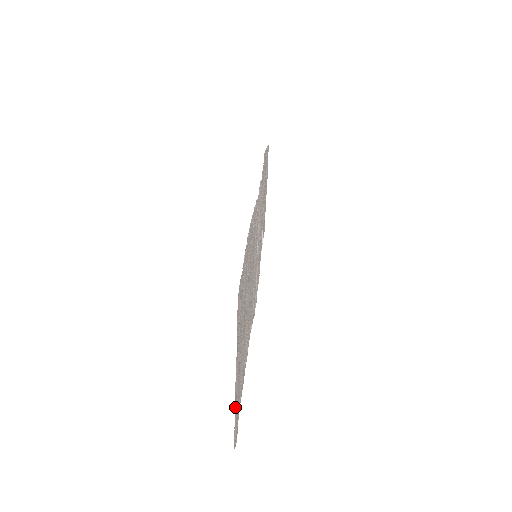
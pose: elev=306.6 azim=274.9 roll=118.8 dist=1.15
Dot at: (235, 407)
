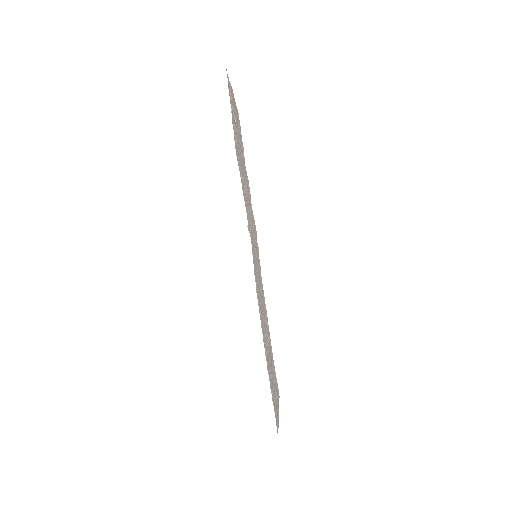
Dot at: occluded
